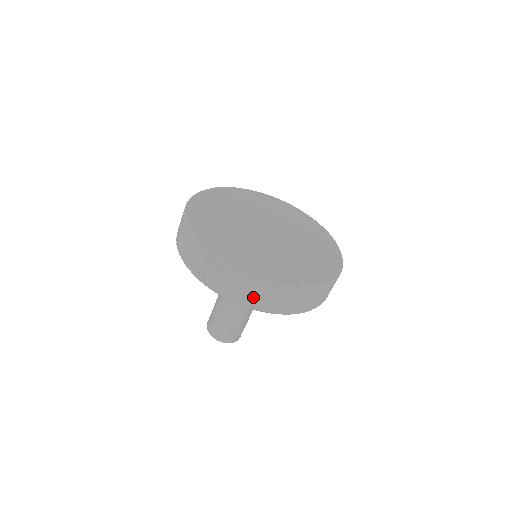
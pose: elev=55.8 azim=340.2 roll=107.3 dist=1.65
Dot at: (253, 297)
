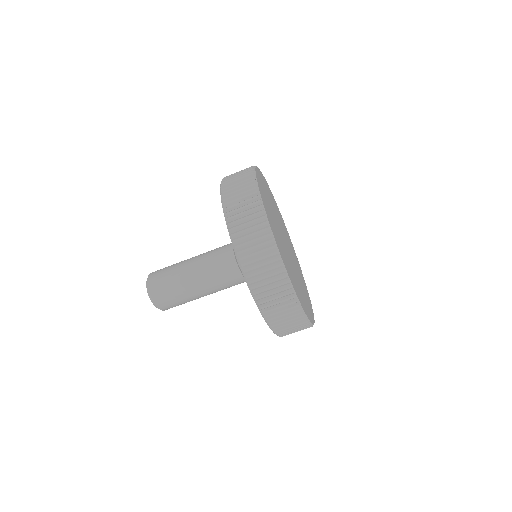
Dot at: (284, 322)
